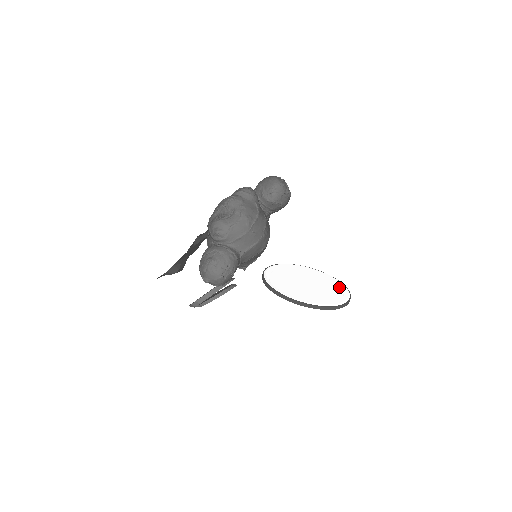
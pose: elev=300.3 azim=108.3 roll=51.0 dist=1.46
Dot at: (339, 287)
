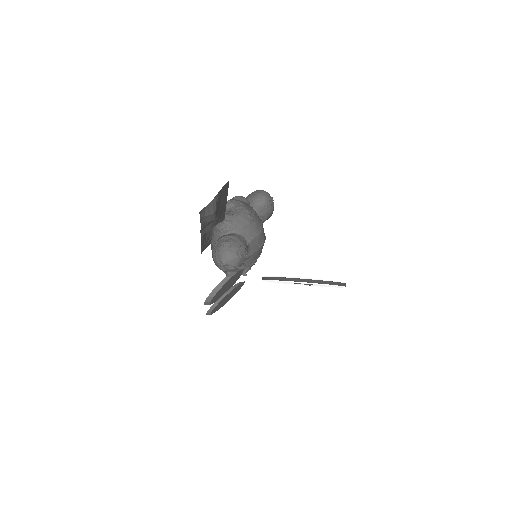
Dot at: occluded
